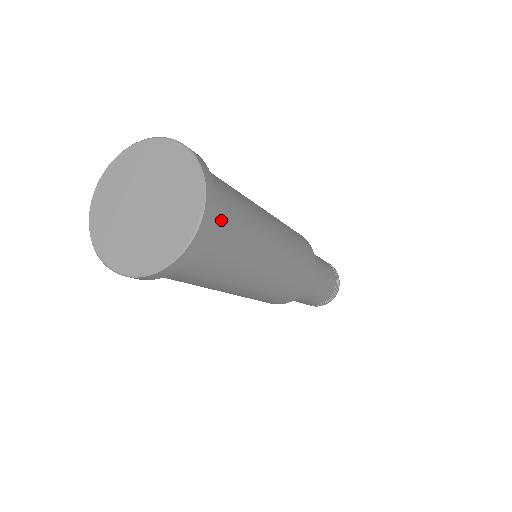
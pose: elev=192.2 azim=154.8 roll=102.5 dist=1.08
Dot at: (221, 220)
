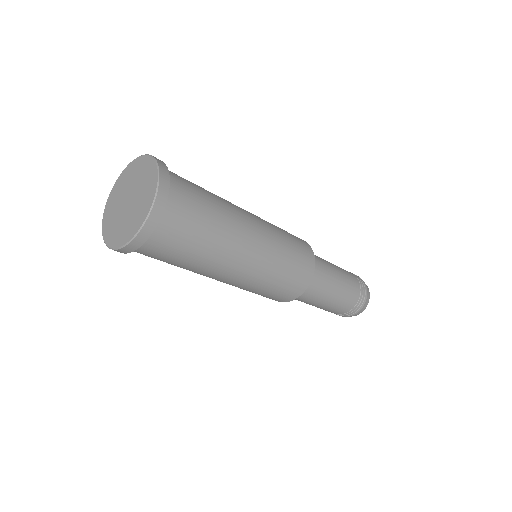
Dot at: (177, 176)
